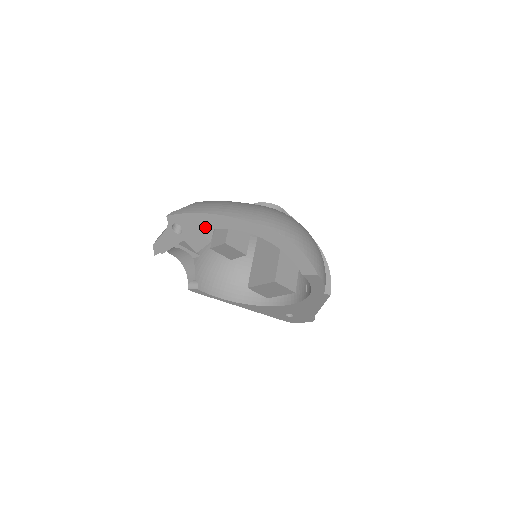
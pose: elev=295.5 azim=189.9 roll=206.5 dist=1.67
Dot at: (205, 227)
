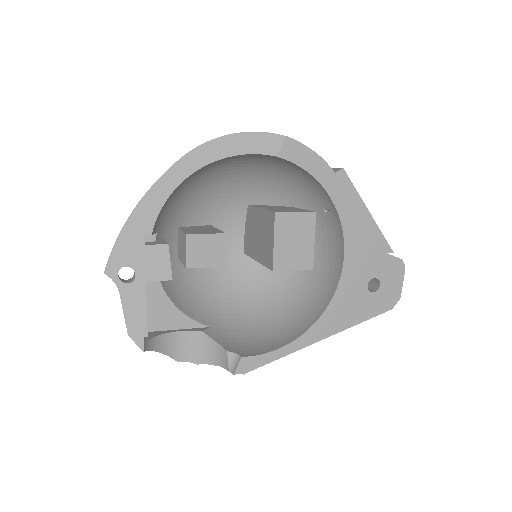
Dot at: (145, 233)
